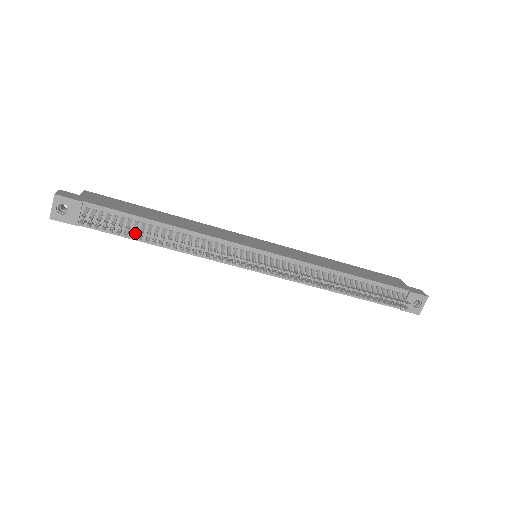
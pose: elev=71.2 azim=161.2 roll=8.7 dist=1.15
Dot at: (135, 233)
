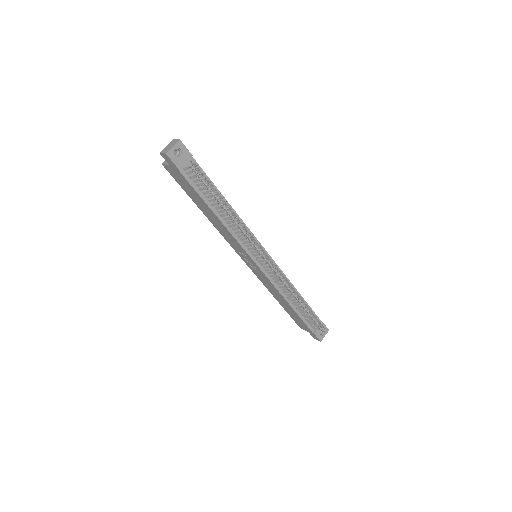
Dot at: (214, 196)
